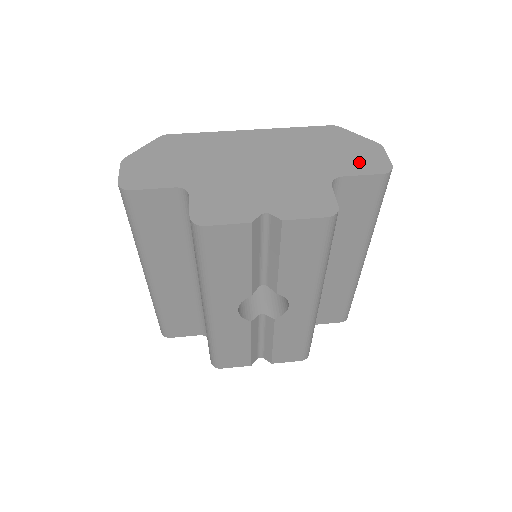
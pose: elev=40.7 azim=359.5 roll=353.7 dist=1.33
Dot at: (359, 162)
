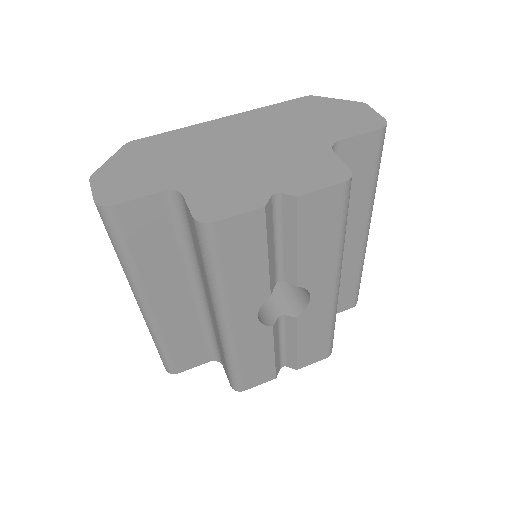
Dot at: (350, 123)
